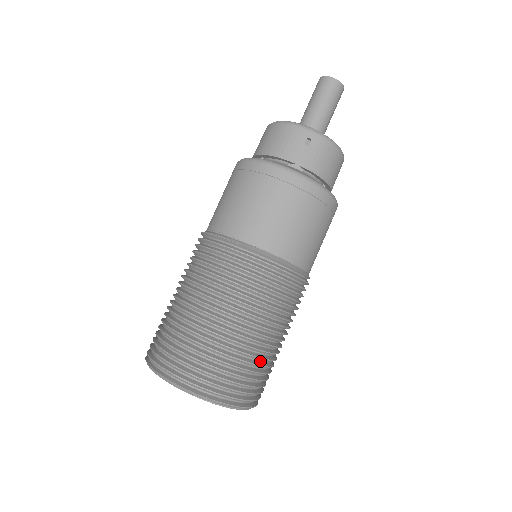
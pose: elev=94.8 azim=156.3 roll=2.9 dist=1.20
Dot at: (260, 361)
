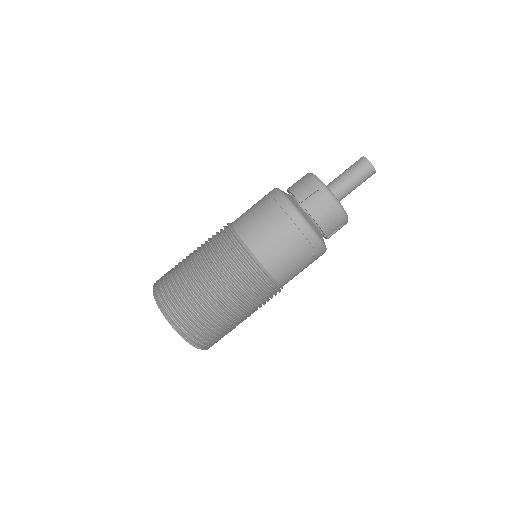
Dot at: (212, 317)
